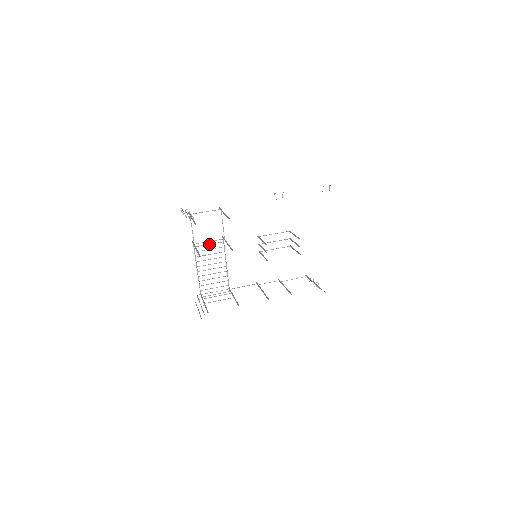
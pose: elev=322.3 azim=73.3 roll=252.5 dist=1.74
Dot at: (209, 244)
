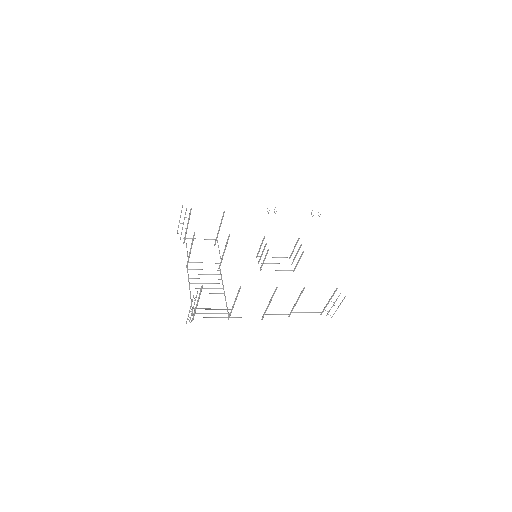
Dot at: occluded
